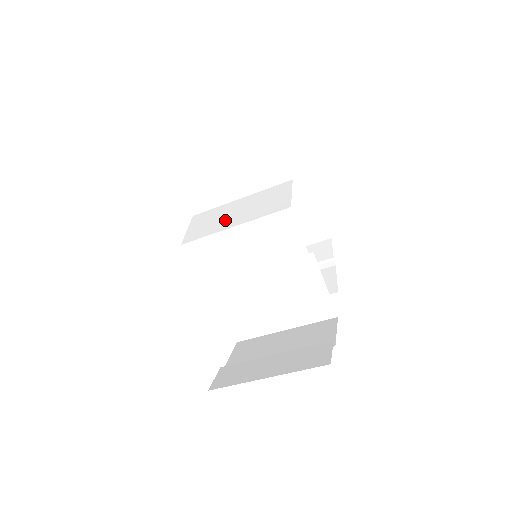
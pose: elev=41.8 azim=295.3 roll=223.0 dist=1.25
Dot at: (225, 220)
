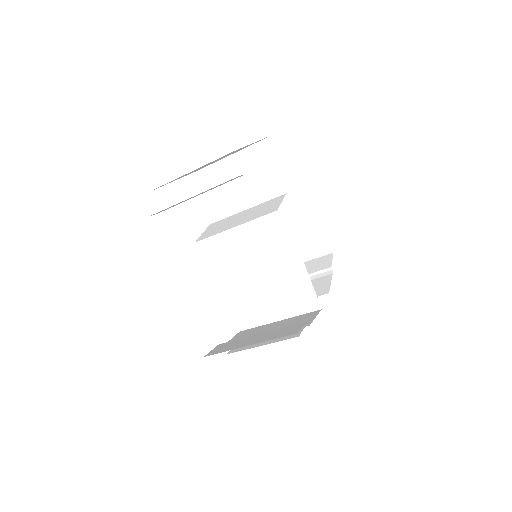
Dot at: (230, 224)
